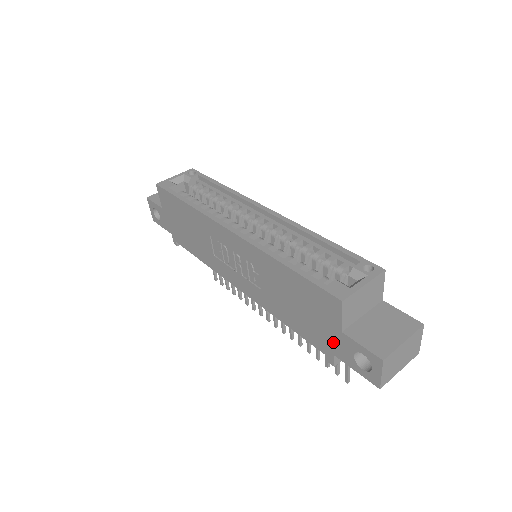
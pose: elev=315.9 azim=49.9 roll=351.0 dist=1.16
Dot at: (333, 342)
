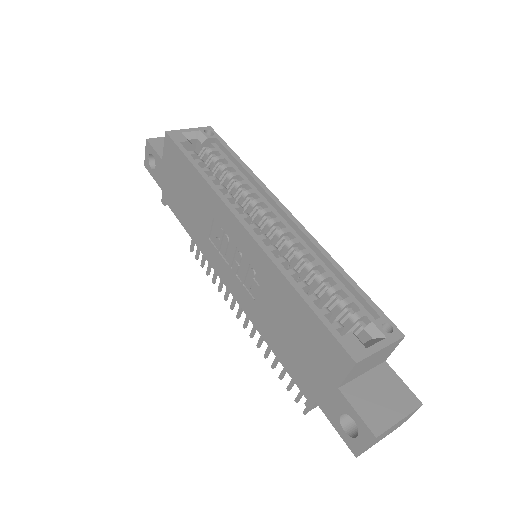
Dot at: (321, 391)
